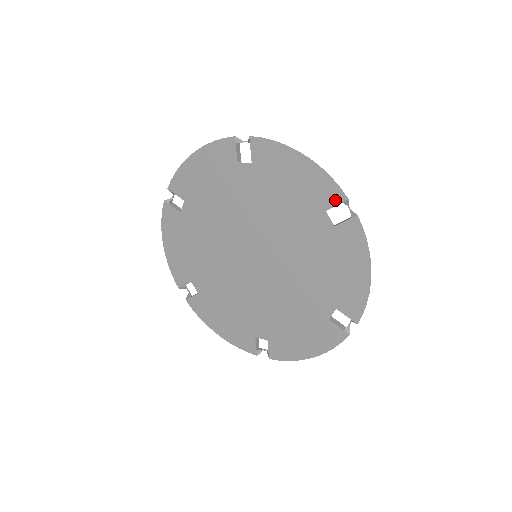
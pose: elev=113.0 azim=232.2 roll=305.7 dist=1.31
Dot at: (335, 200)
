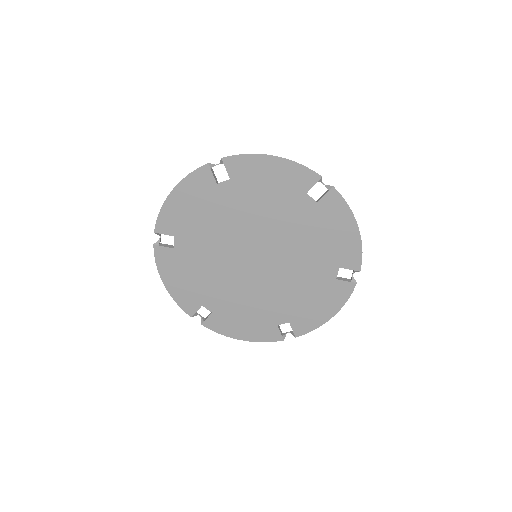
Dot at: (311, 182)
